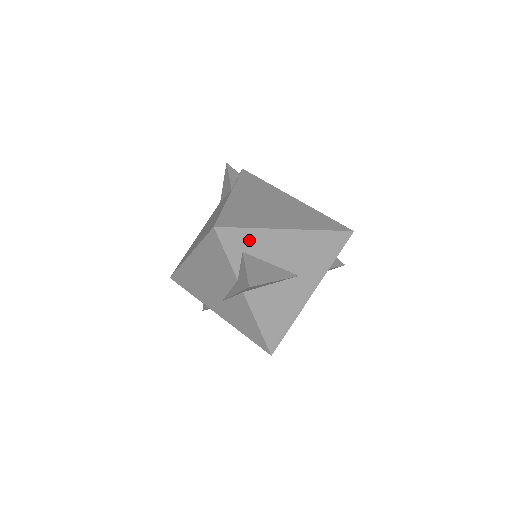
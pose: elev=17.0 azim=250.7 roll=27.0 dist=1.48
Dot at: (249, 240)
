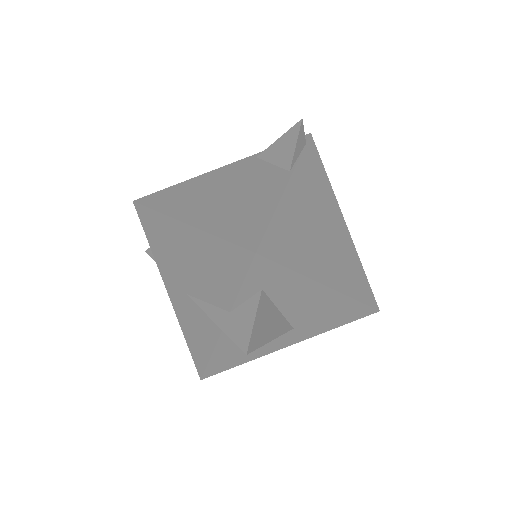
Dot at: (280, 281)
